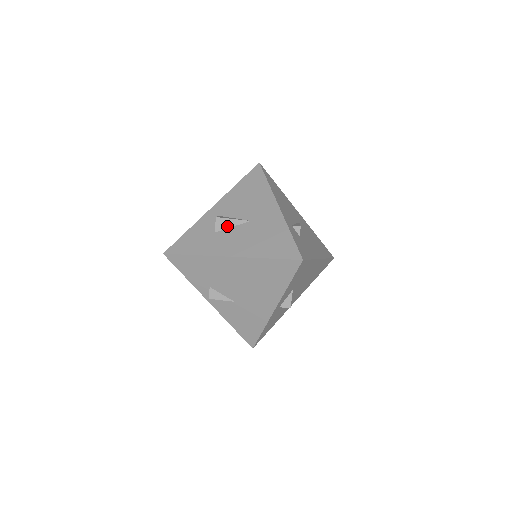
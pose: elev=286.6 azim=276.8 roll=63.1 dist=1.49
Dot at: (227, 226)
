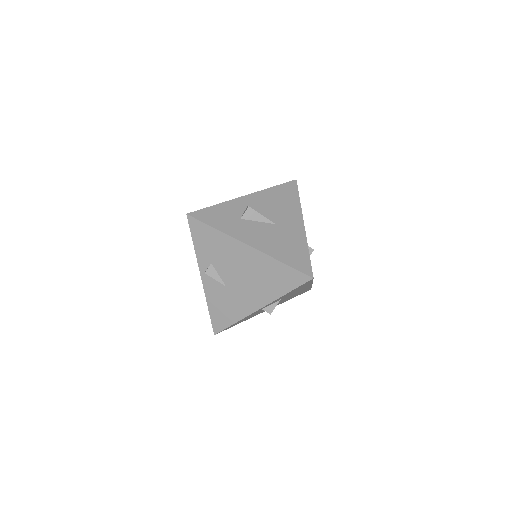
Dot at: (254, 218)
